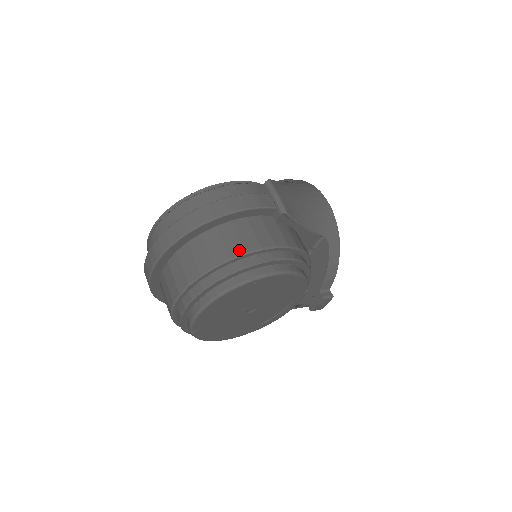
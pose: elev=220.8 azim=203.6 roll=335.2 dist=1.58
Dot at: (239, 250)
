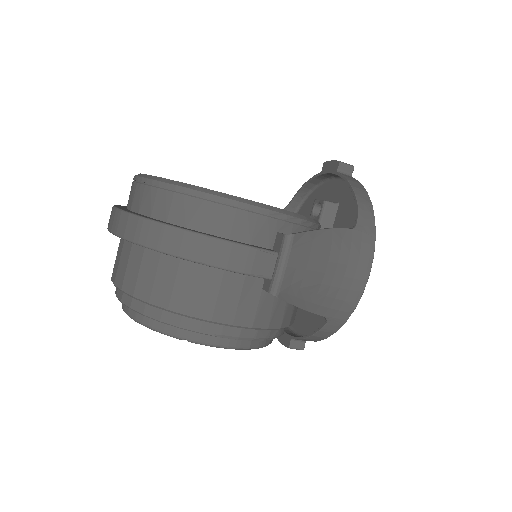
Dot at: (184, 308)
